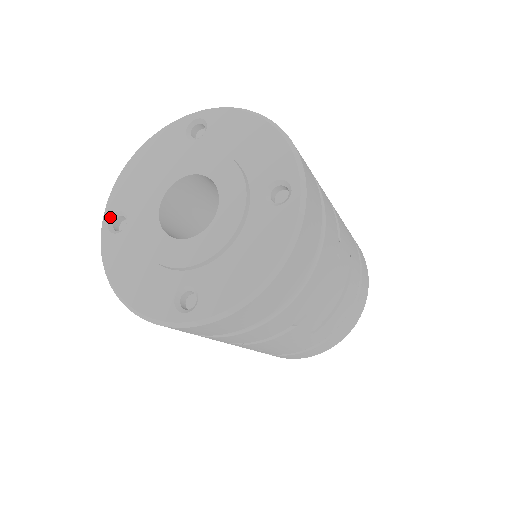
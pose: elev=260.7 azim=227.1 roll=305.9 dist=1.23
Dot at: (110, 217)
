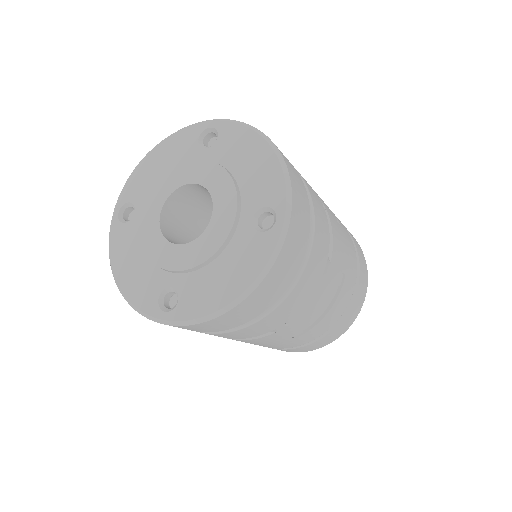
Dot at: (121, 206)
